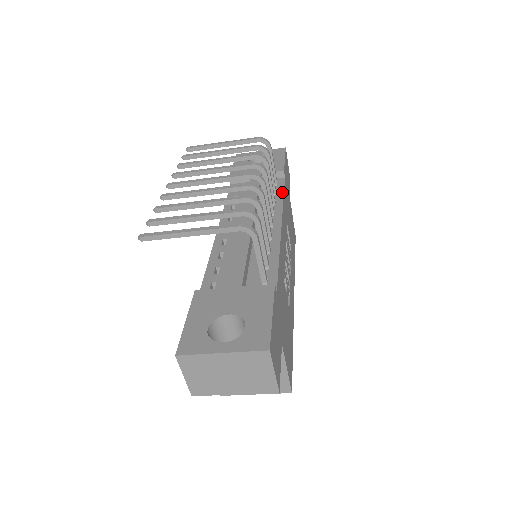
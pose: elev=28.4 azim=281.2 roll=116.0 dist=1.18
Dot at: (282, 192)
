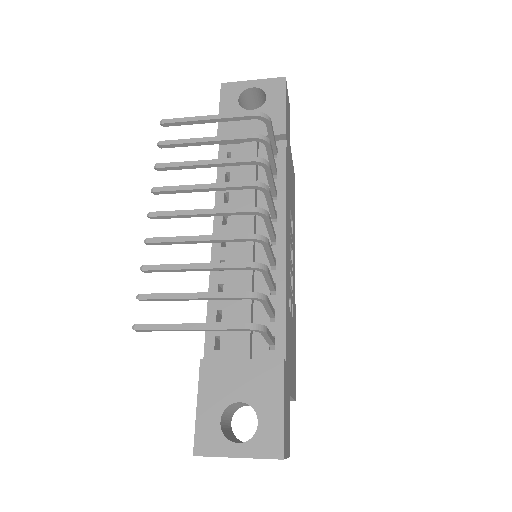
Dot at: (284, 173)
